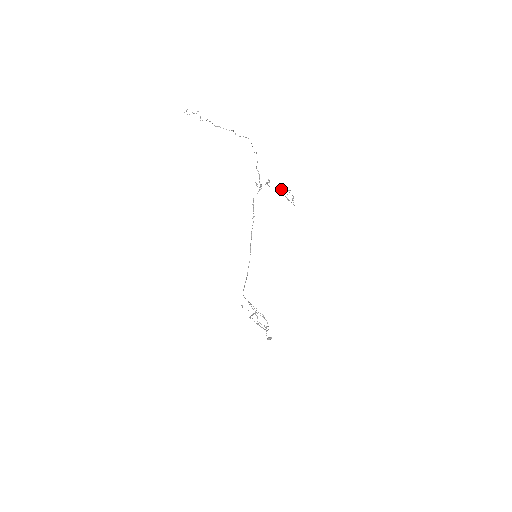
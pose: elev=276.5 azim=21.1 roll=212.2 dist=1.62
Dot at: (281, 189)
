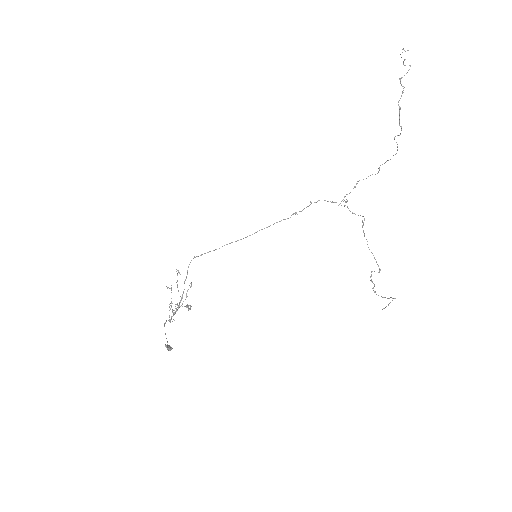
Dot at: occluded
